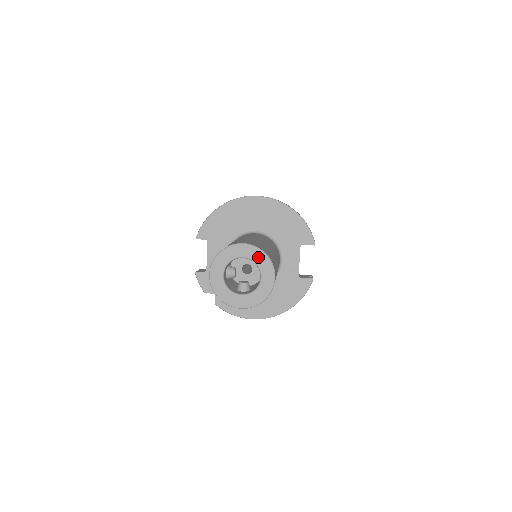
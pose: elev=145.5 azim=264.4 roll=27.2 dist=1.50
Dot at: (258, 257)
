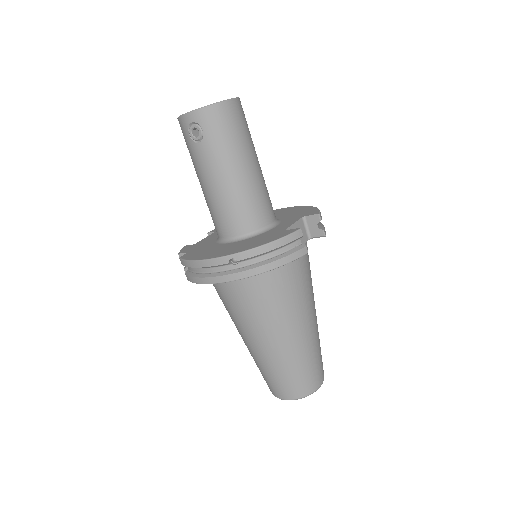
Dot at: occluded
